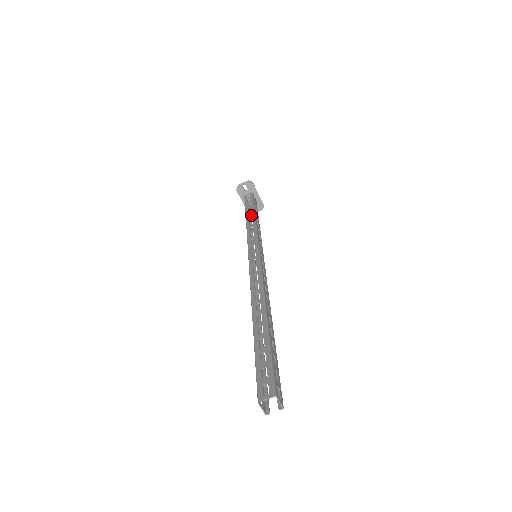
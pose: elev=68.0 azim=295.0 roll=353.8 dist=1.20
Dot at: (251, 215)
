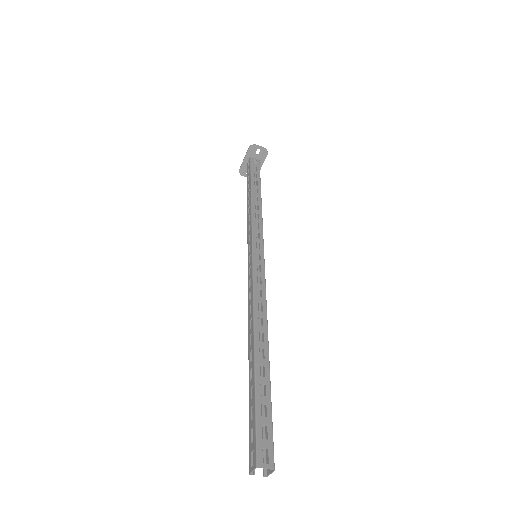
Dot at: (258, 195)
